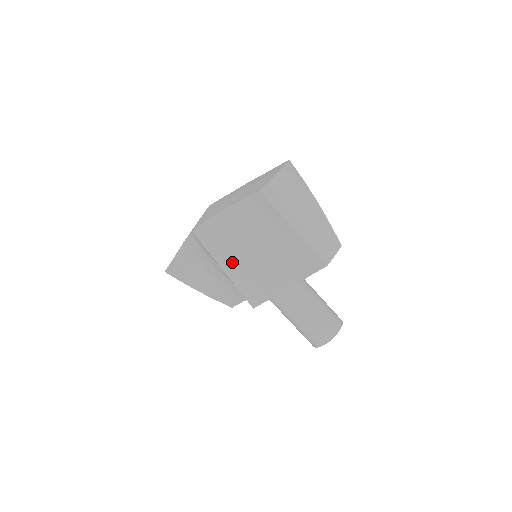
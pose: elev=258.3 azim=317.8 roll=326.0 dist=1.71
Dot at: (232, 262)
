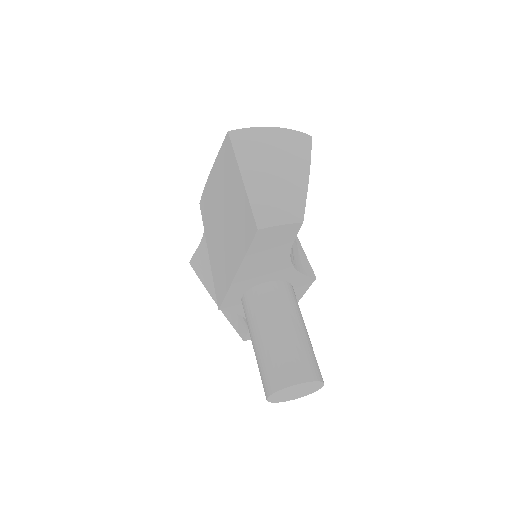
Dot at: (212, 239)
